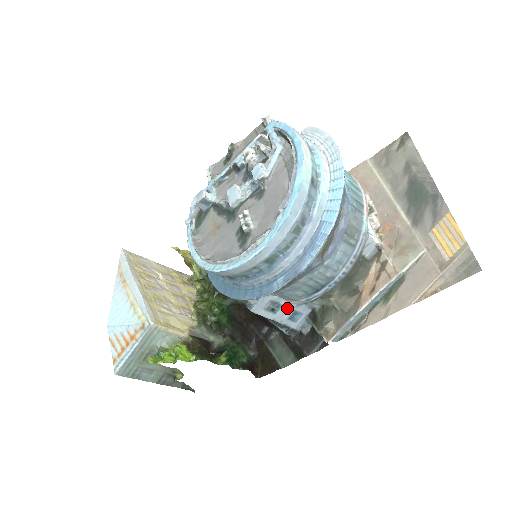
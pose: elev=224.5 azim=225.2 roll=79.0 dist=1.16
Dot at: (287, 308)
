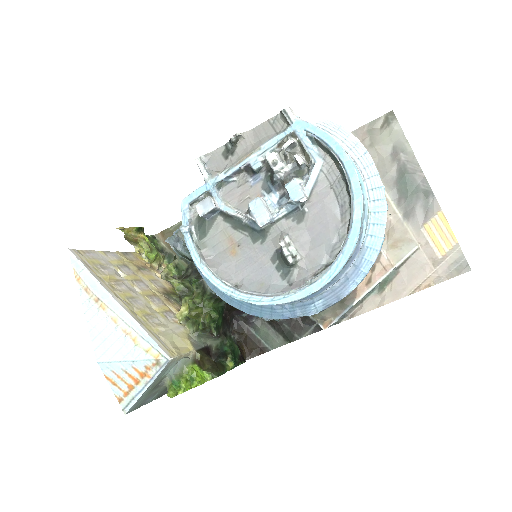
Dot at: occluded
